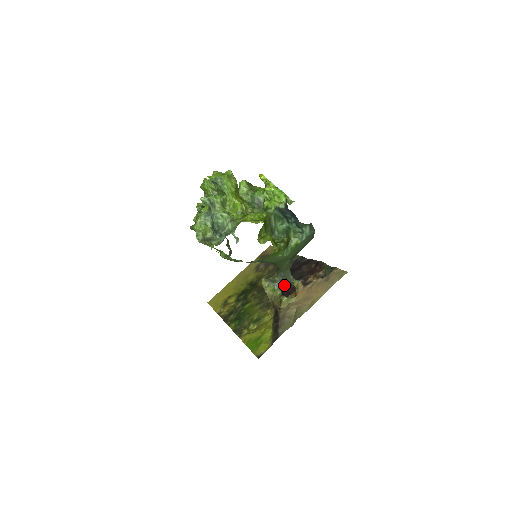
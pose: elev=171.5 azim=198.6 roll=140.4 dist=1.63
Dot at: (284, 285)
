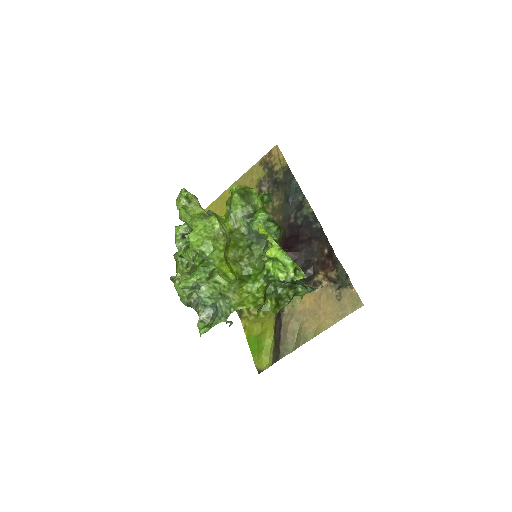
Dot at: occluded
